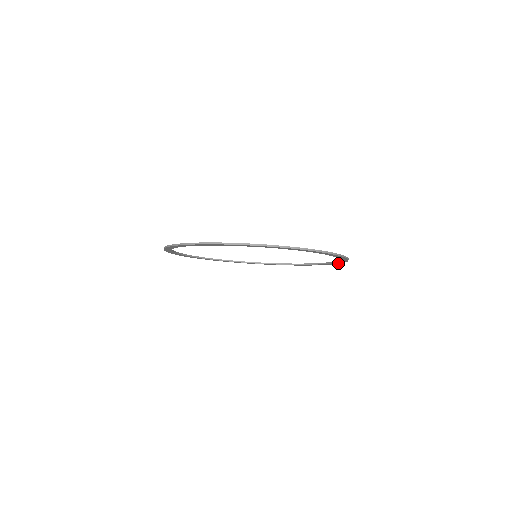
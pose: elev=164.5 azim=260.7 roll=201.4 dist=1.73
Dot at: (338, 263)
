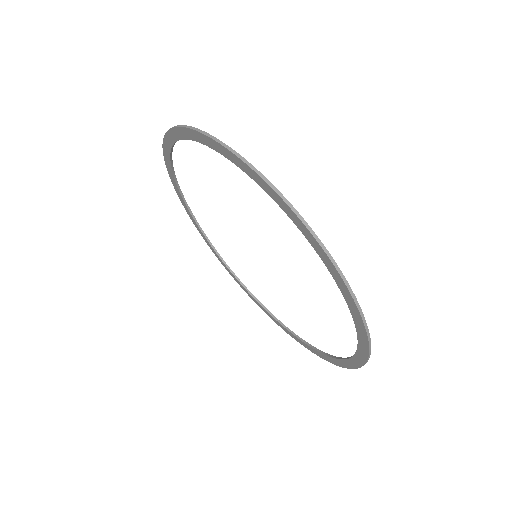
Dot at: (362, 360)
